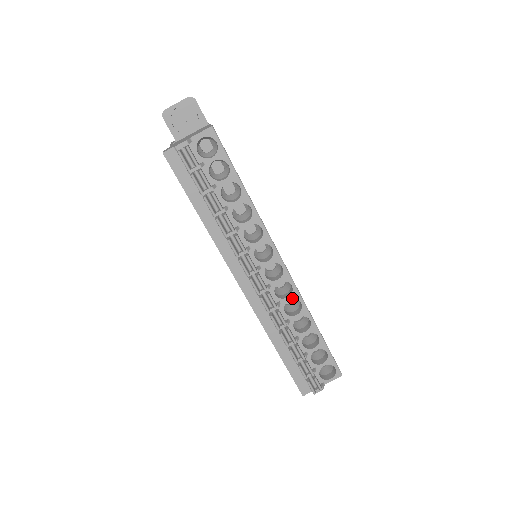
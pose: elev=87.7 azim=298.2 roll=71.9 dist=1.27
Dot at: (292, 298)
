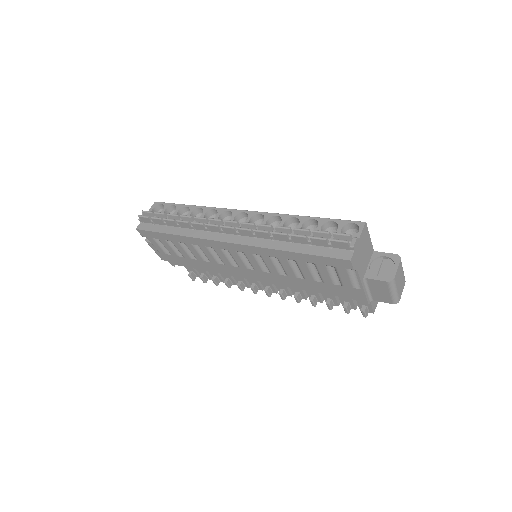
Dot at: (267, 219)
